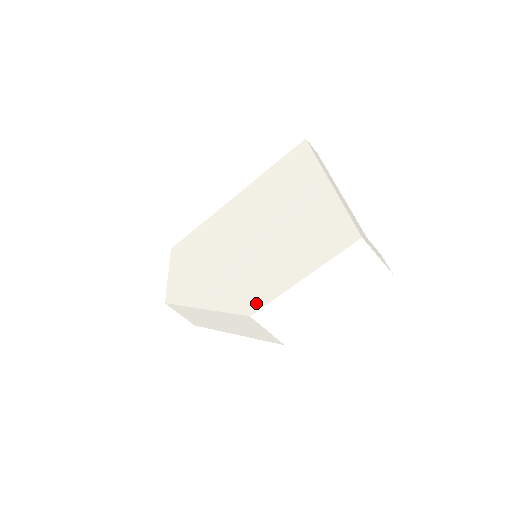
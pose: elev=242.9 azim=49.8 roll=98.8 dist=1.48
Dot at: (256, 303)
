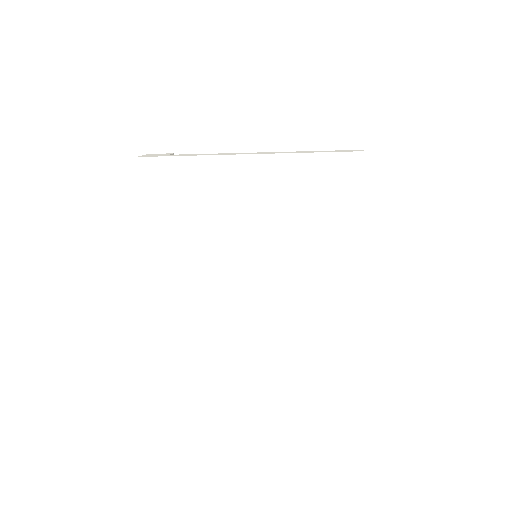
Dot at: (264, 352)
